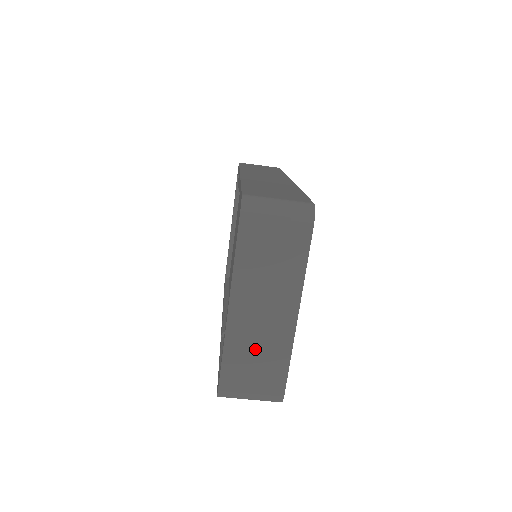
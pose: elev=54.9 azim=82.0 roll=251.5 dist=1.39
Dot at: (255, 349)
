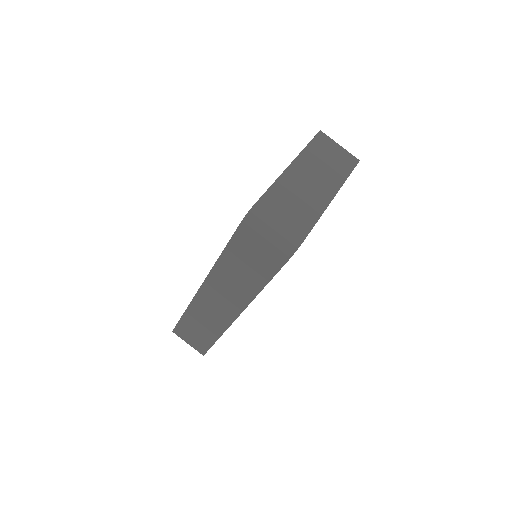
Dot at: (296, 197)
